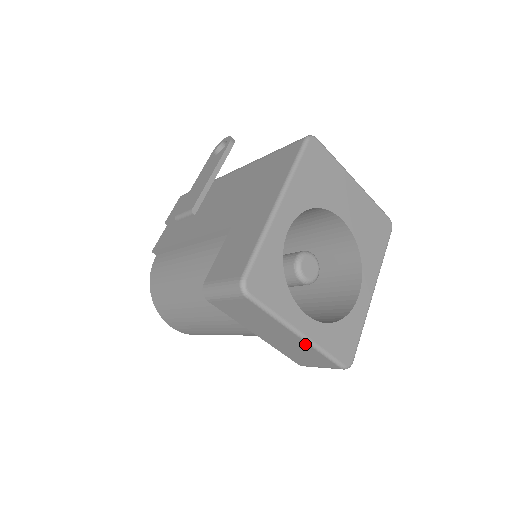
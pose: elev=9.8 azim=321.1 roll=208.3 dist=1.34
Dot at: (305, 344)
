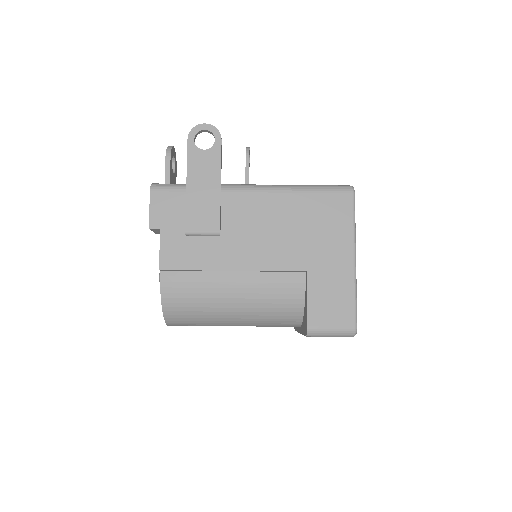
Dot at: occluded
